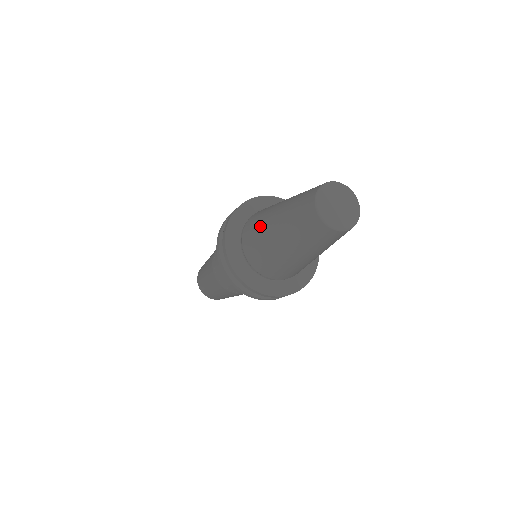
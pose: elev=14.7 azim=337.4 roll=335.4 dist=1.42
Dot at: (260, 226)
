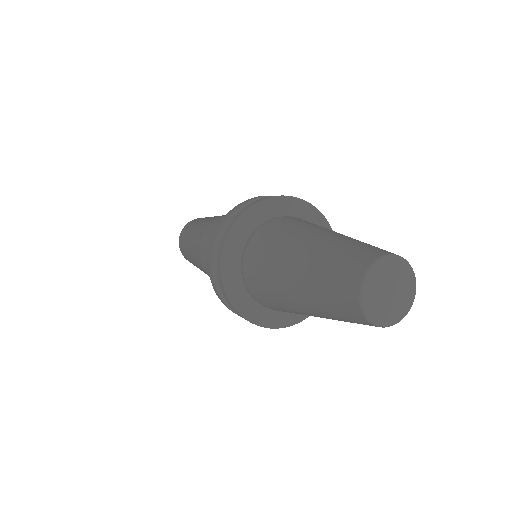
Dot at: (282, 240)
